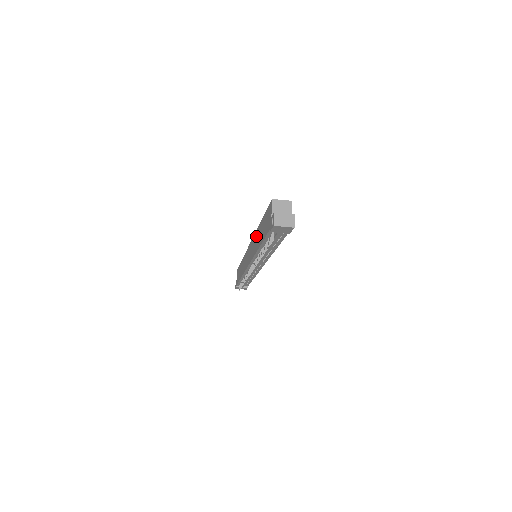
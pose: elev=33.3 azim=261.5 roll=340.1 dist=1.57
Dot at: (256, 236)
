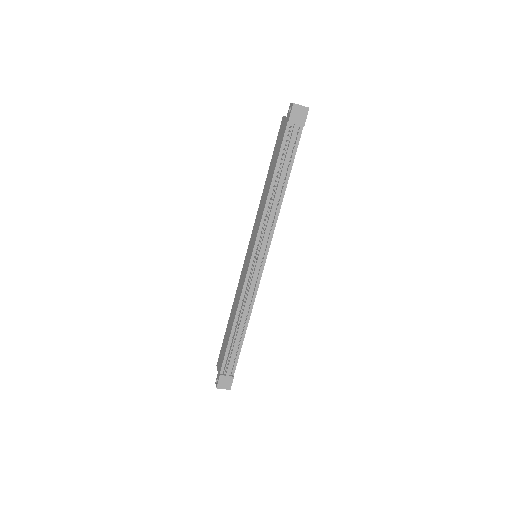
Dot at: (261, 202)
